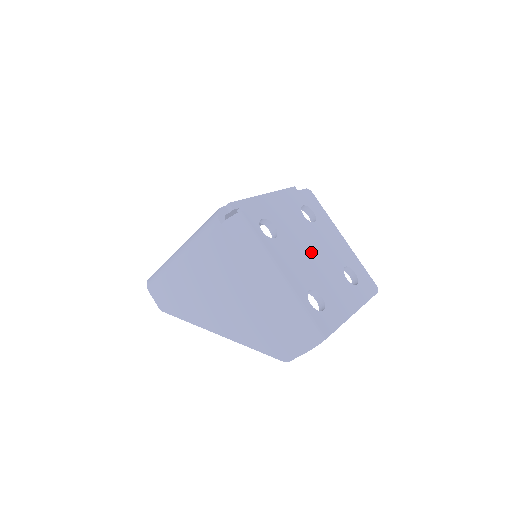
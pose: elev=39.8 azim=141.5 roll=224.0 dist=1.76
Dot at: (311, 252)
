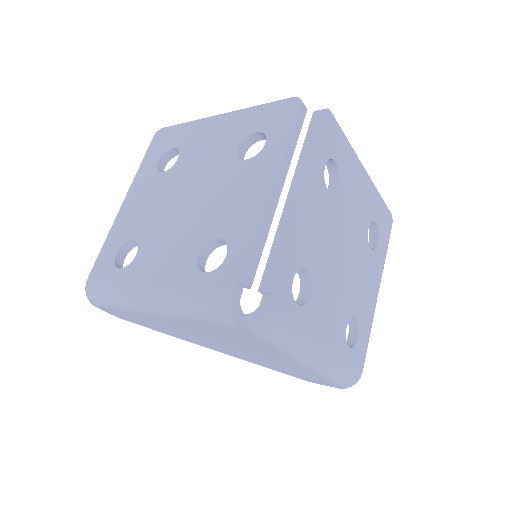
Dot at: (342, 257)
